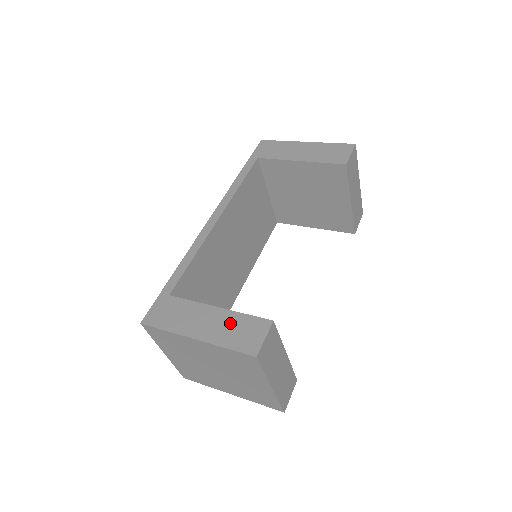
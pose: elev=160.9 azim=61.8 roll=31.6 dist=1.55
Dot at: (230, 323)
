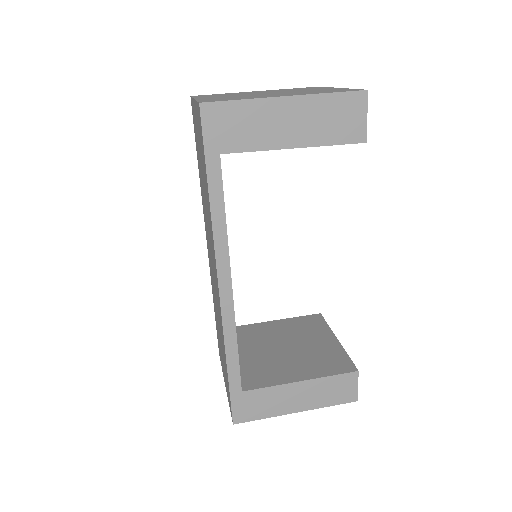
Dot at: (321, 389)
